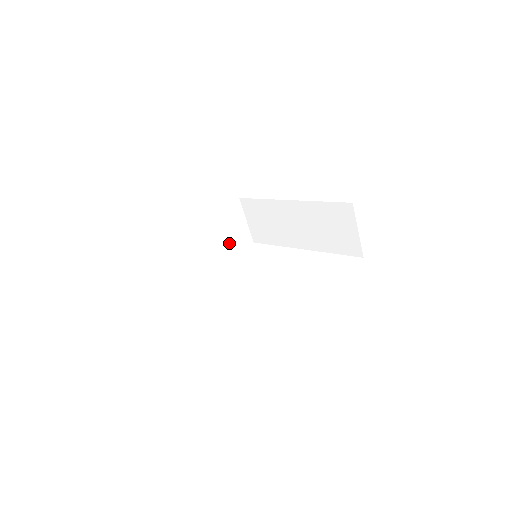
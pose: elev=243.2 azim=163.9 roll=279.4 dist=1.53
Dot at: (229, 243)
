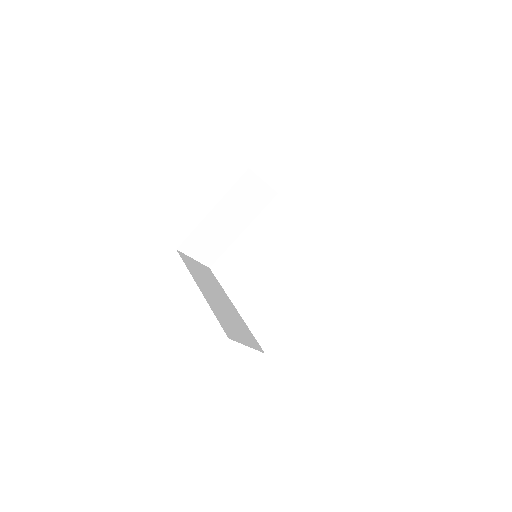
Dot at: (250, 207)
